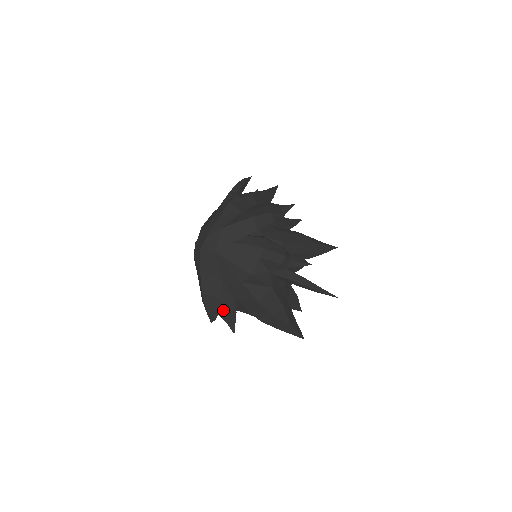
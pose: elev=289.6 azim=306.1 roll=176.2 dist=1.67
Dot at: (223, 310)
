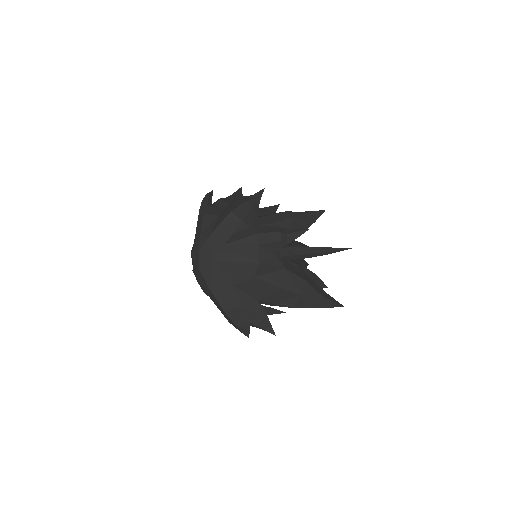
Dot at: (252, 317)
